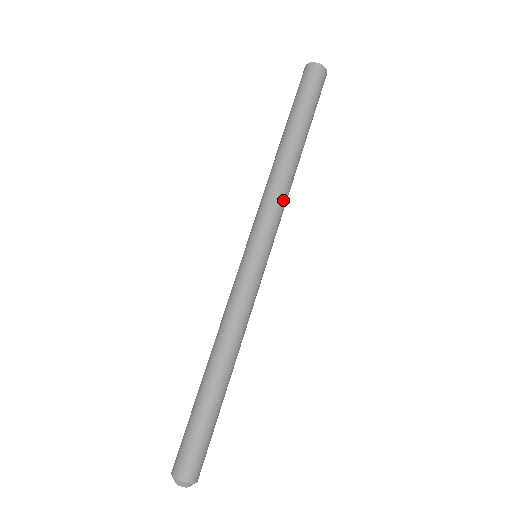
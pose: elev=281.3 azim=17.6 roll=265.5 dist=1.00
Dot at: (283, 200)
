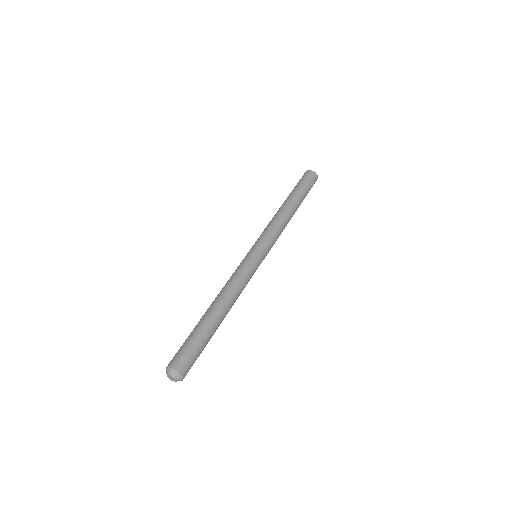
Dot at: (275, 225)
